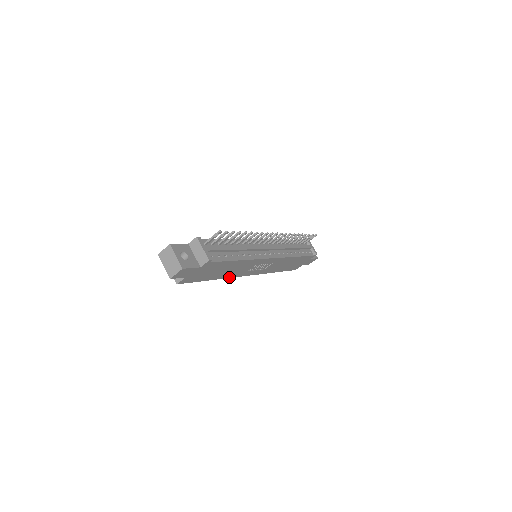
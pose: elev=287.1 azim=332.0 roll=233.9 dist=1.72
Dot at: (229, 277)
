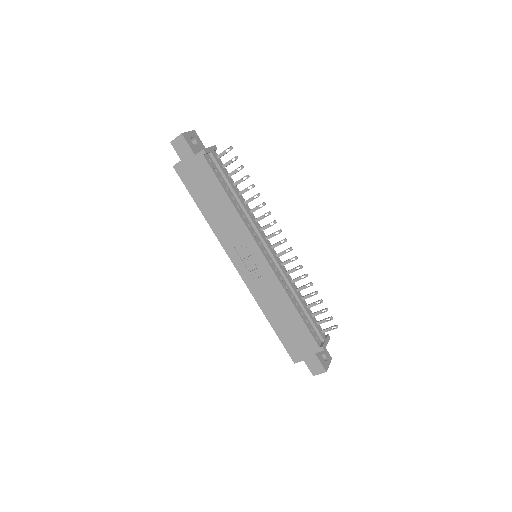
Dot at: (217, 235)
